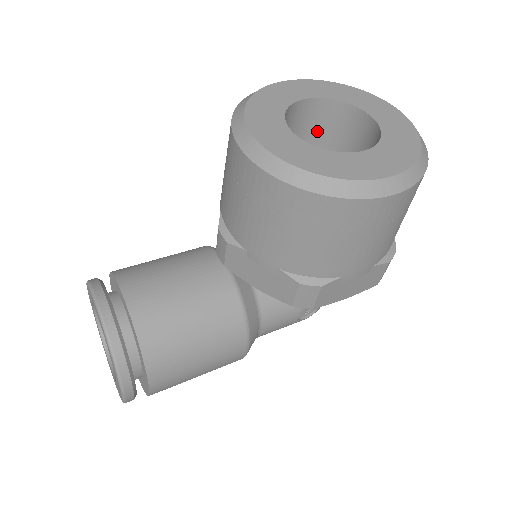
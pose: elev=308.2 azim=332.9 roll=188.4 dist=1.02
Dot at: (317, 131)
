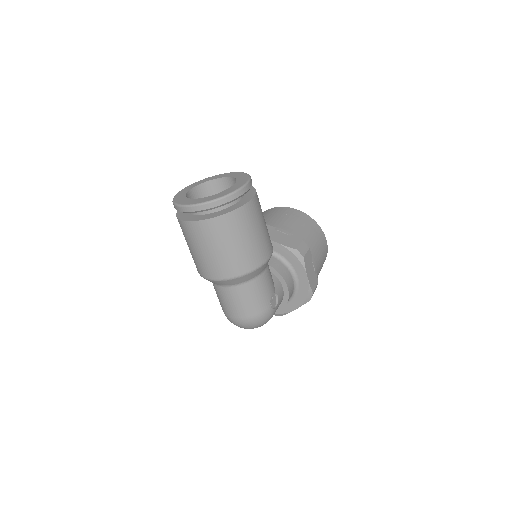
Dot at: occluded
